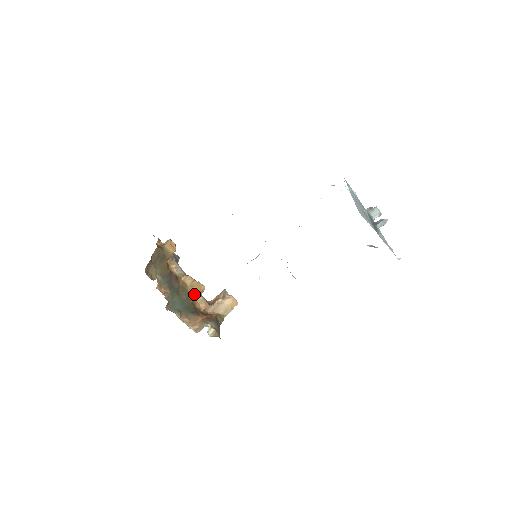
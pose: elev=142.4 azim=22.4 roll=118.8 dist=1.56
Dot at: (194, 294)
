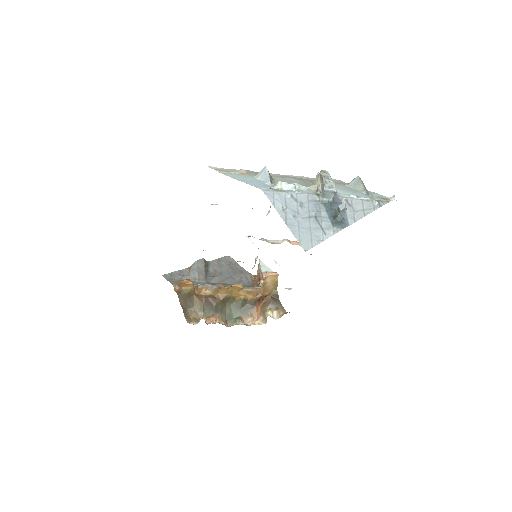
Dot at: (238, 294)
